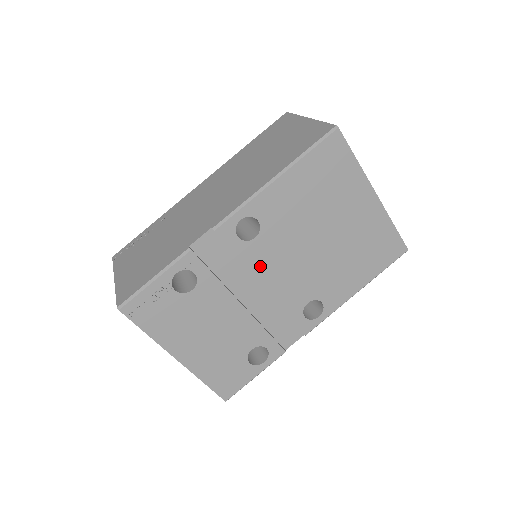
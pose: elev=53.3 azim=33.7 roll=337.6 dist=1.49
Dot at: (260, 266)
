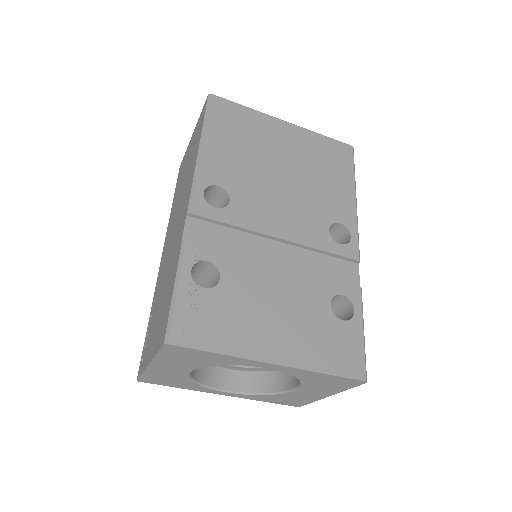
Dot at: (257, 222)
